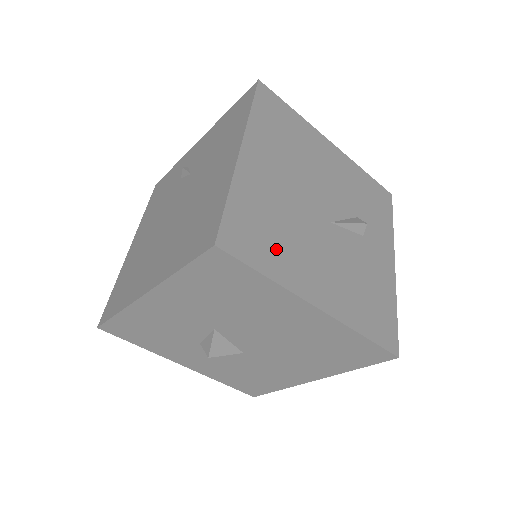
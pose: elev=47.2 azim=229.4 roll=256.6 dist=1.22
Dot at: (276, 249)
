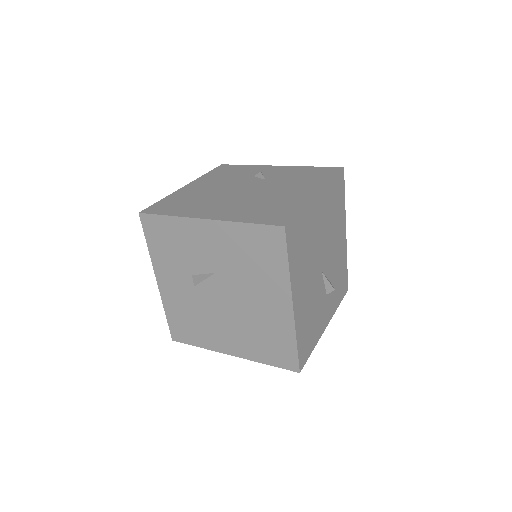
Dot at: (299, 257)
